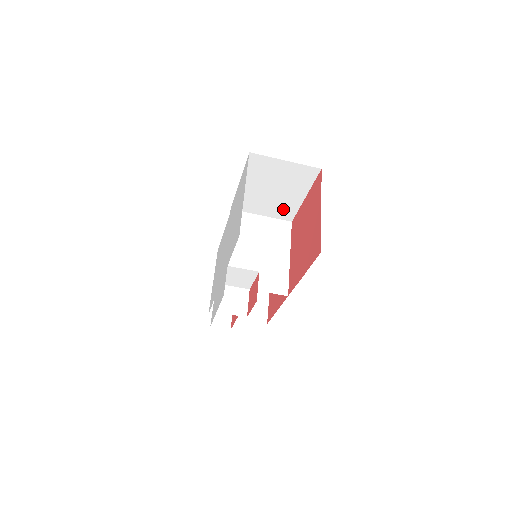
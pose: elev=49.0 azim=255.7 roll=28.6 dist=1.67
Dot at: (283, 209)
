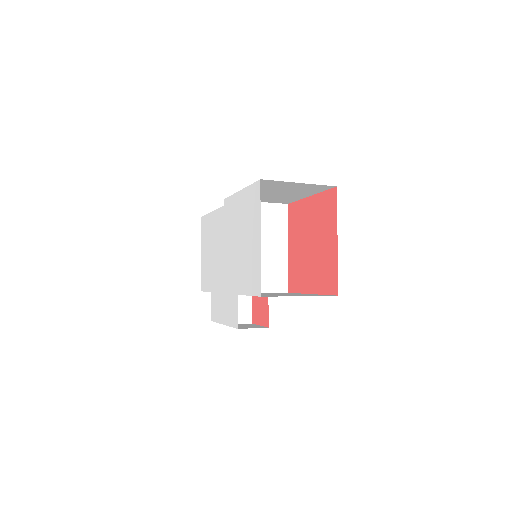
Dot at: (282, 199)
